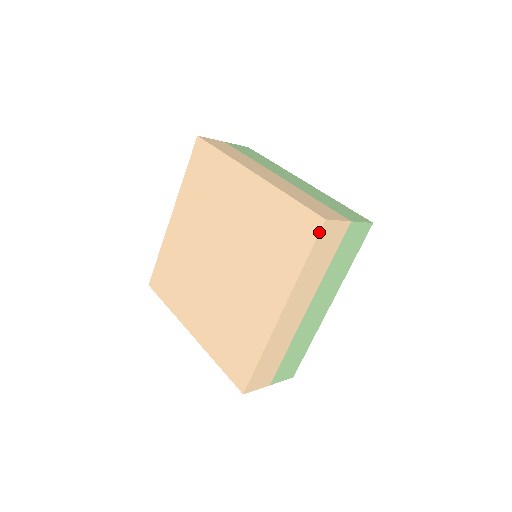
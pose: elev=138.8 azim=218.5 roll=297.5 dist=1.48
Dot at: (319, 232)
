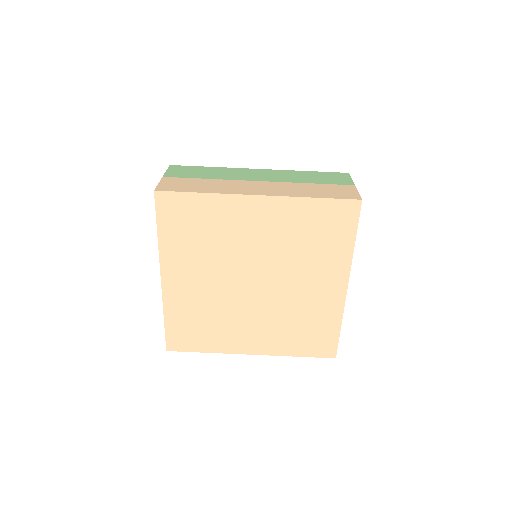
Dot at: occluded
